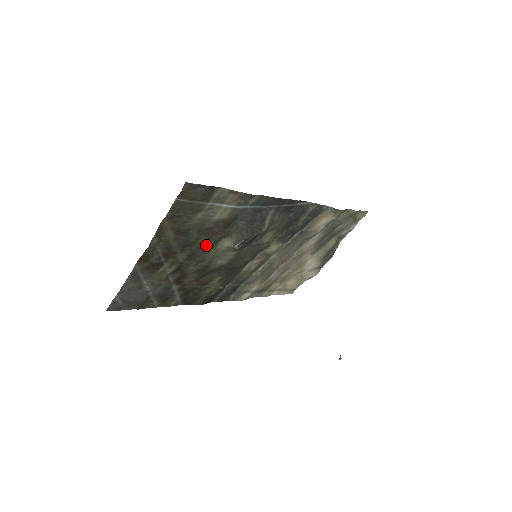
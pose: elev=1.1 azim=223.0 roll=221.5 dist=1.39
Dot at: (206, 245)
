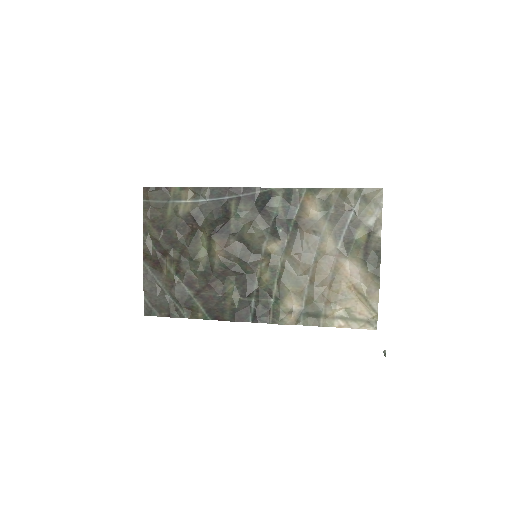
Dot at: (190, 241)
